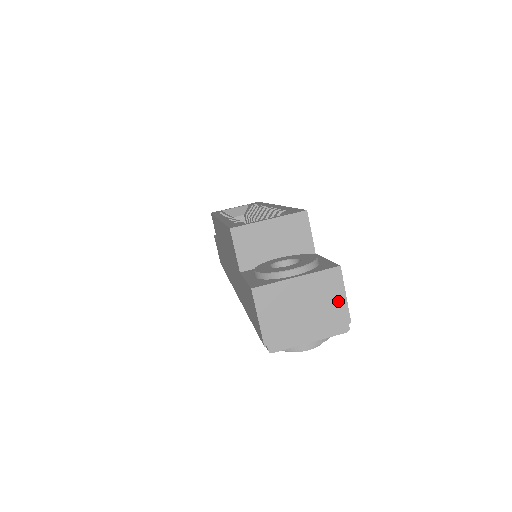
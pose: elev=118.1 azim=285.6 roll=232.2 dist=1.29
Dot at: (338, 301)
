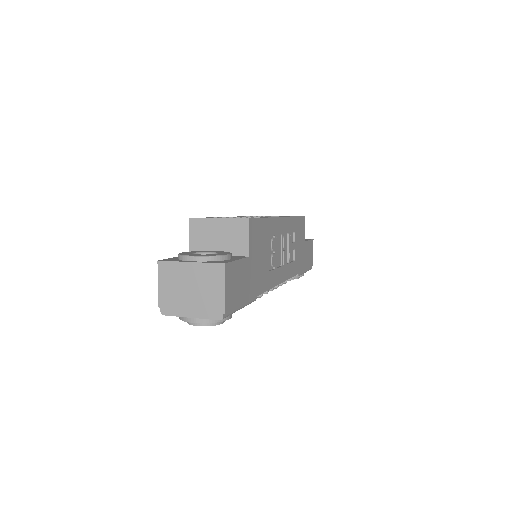
Dot at: (218, 292)
